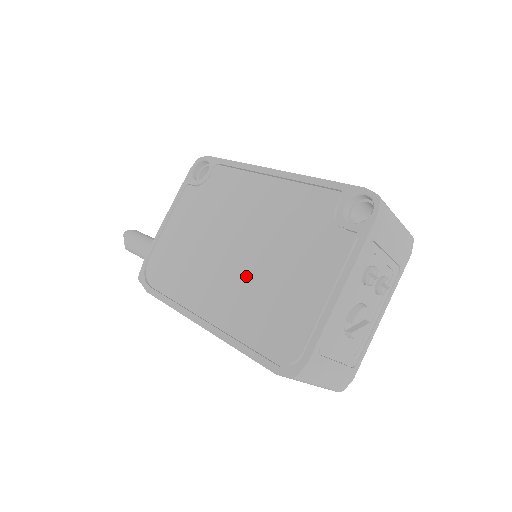
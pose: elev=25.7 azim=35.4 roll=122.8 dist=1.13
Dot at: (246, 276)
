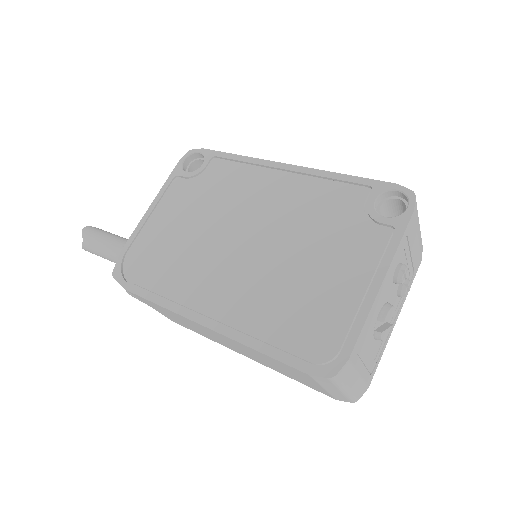
Dot at: (261, 270)
